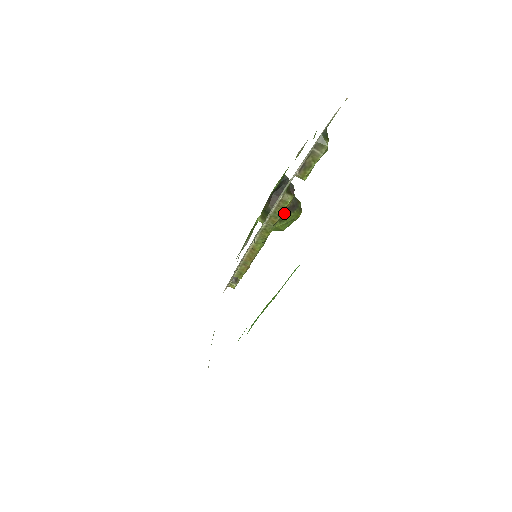
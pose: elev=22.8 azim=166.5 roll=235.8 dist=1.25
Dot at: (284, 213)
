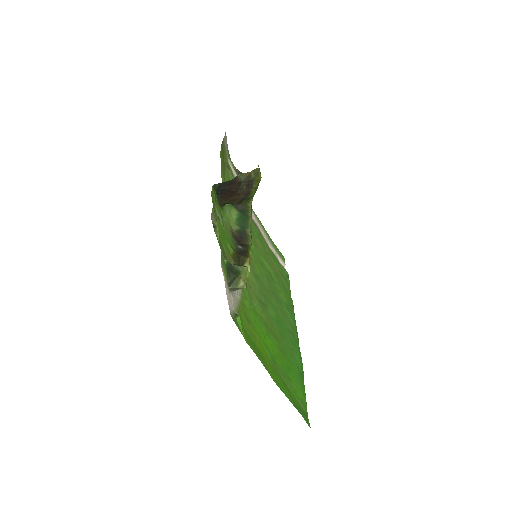
Dot at: (245, 198)
